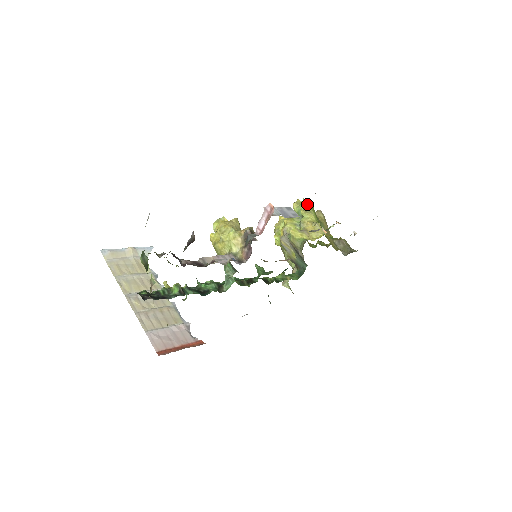
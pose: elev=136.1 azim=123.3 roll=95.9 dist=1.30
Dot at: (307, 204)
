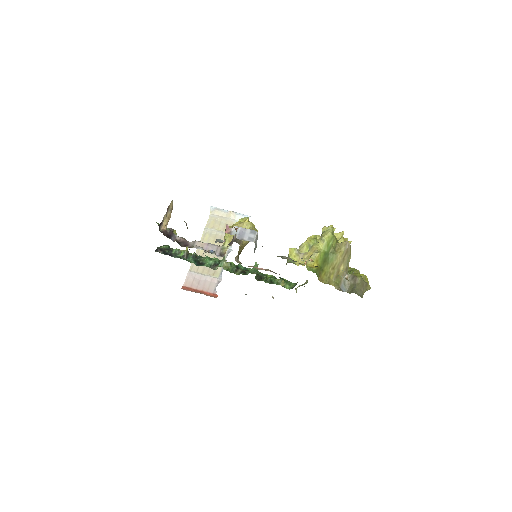
Dot at: (327, 232)
